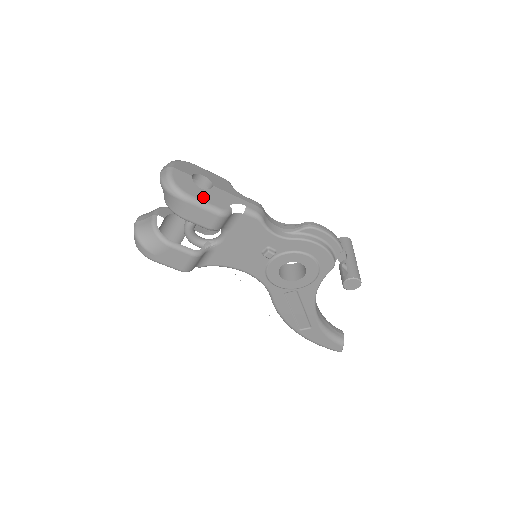
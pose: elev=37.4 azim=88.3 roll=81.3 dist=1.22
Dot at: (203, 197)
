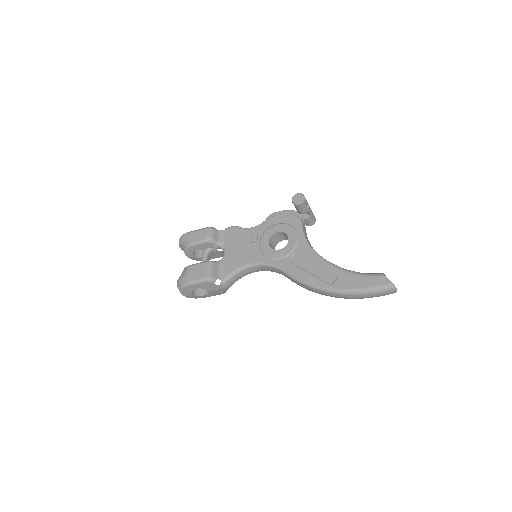
Dot at: occluded
